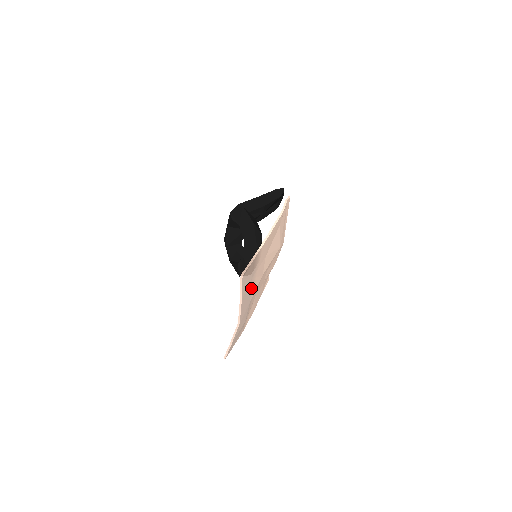
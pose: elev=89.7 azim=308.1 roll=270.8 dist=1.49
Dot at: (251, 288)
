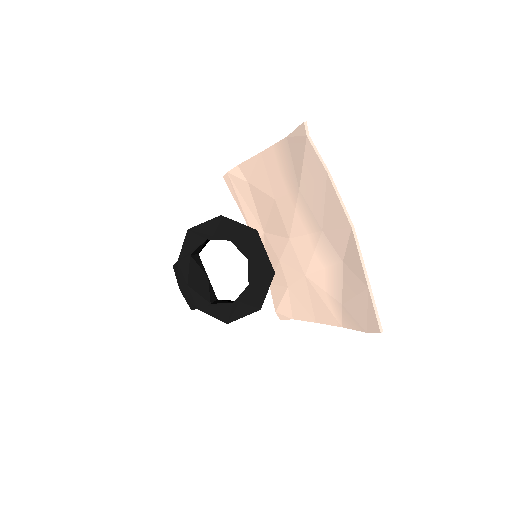
Dot at: (310, 208)
